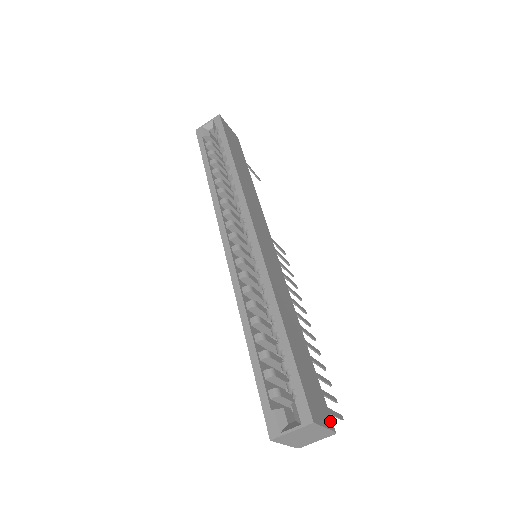
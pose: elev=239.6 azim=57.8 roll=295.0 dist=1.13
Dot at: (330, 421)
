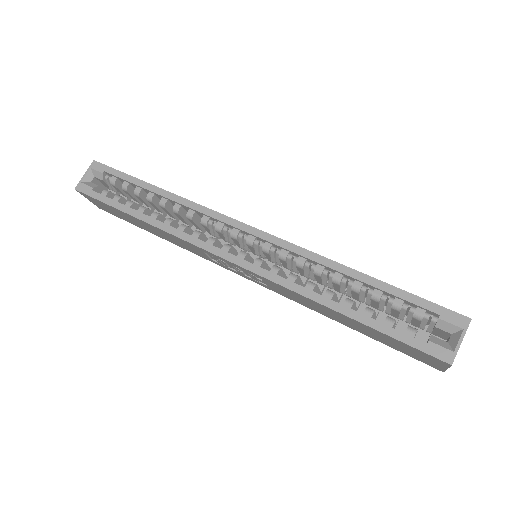
Dot at: occluded
